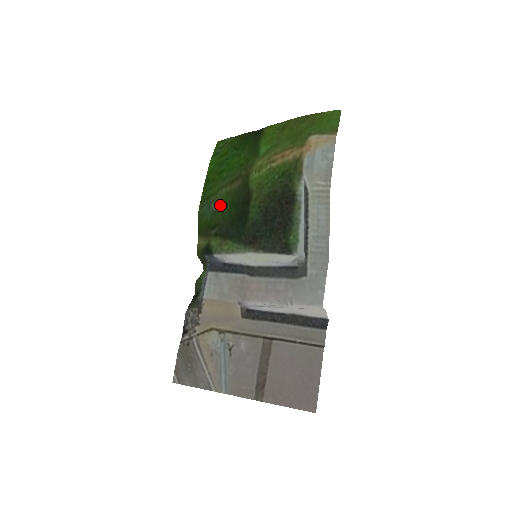
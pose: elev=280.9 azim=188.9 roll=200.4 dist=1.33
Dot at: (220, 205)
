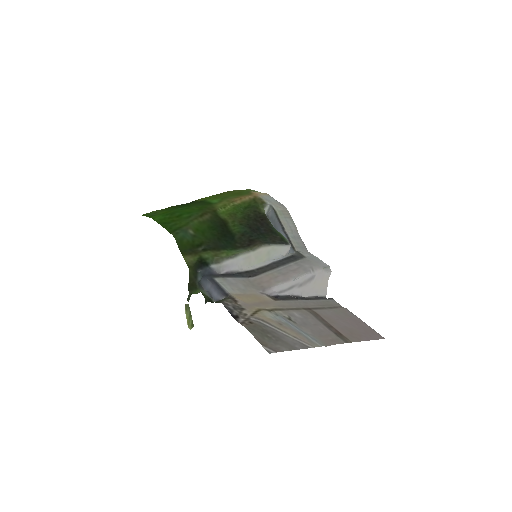
Dot at: (198, 230)
